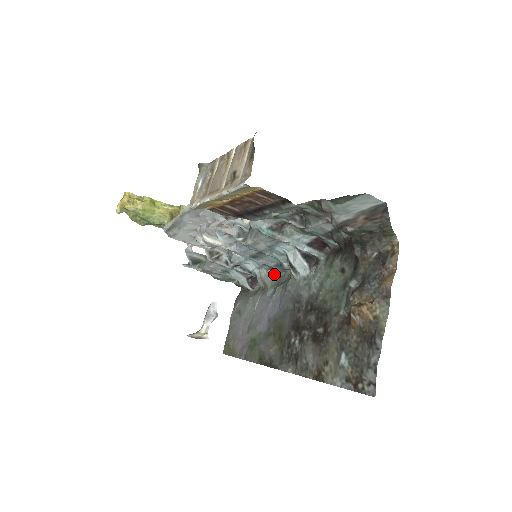
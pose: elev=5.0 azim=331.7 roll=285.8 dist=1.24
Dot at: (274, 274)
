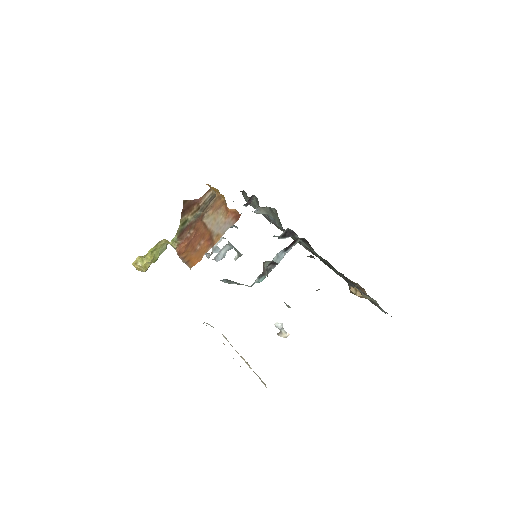
Dot at: (262, 208)
